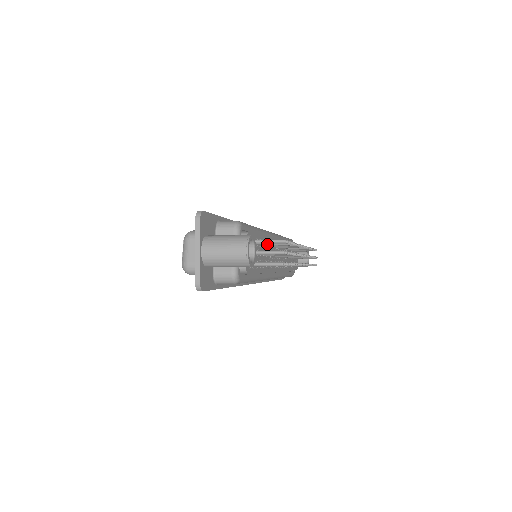
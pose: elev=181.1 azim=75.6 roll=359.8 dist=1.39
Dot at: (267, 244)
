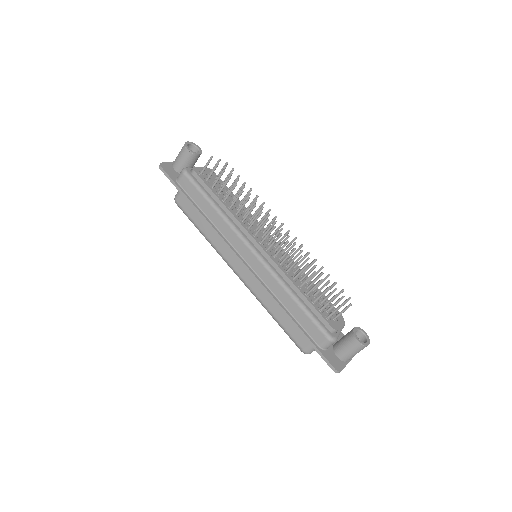
Dot at: occluded
